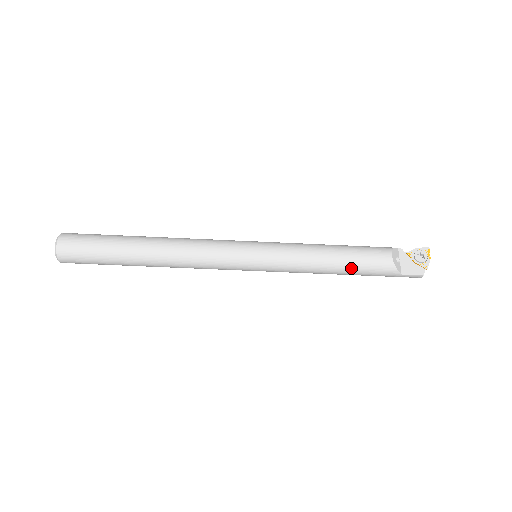
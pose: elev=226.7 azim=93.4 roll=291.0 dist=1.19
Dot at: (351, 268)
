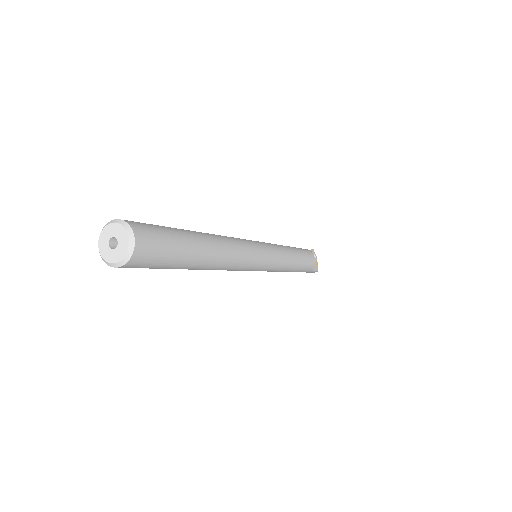
Dot at: (301, 267)
